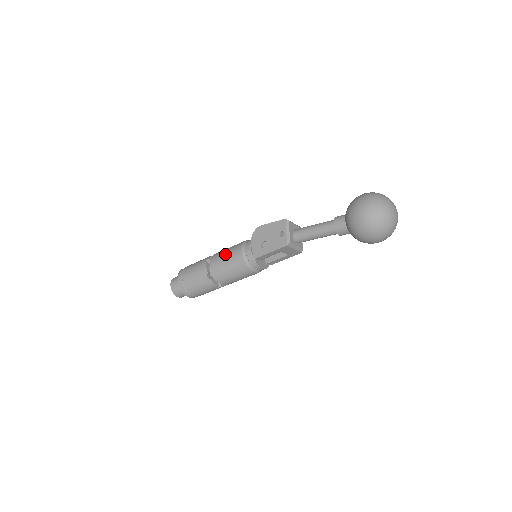
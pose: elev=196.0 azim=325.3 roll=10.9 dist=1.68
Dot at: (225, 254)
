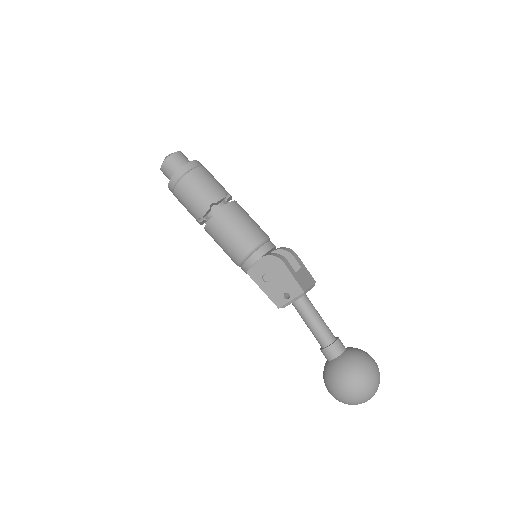
Dot at: (231, 232)
